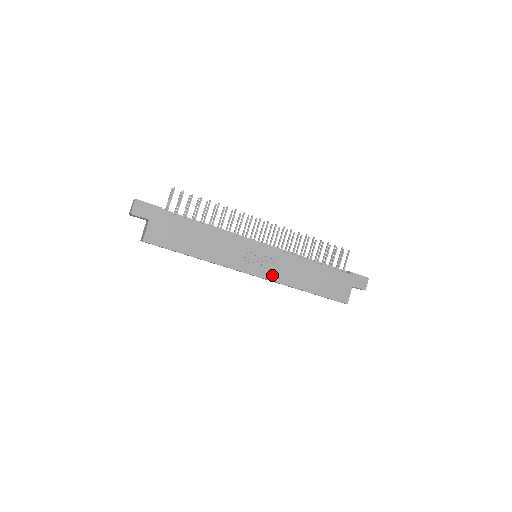
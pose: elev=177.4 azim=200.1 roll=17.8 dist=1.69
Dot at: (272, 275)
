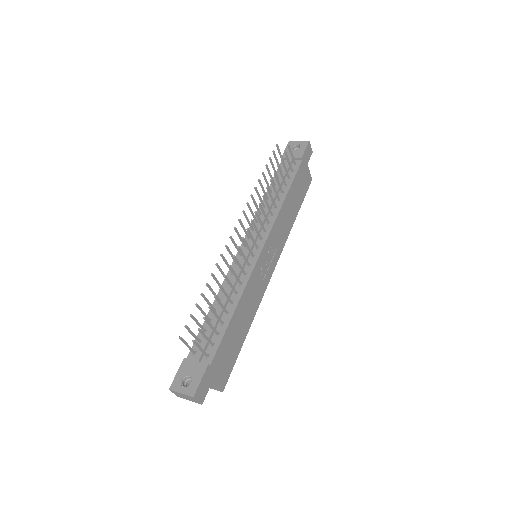
Dot at: (279, 250)
